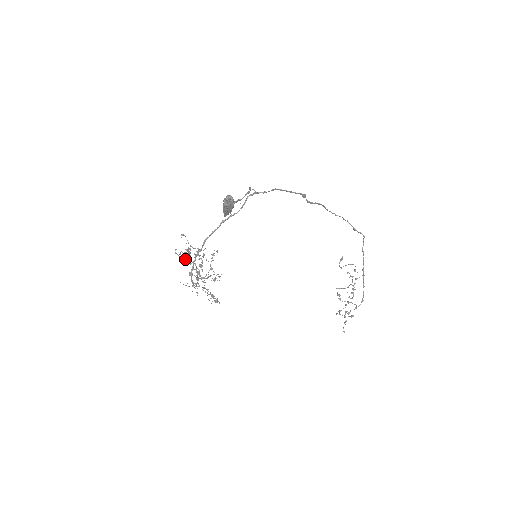
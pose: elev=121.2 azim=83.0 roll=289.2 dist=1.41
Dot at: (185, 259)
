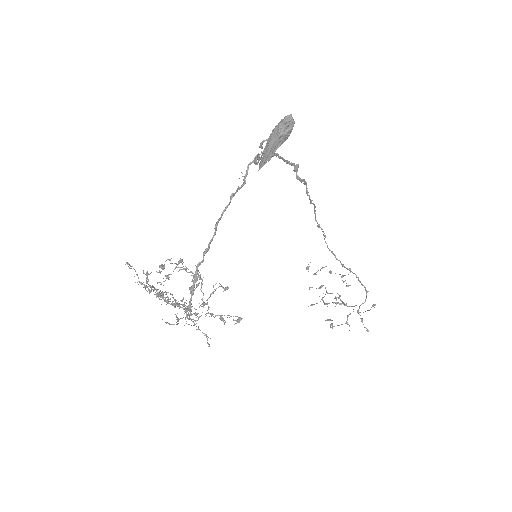
Dot at: occluded
